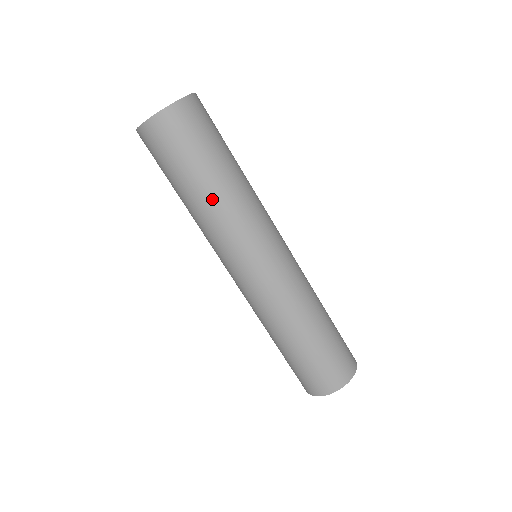
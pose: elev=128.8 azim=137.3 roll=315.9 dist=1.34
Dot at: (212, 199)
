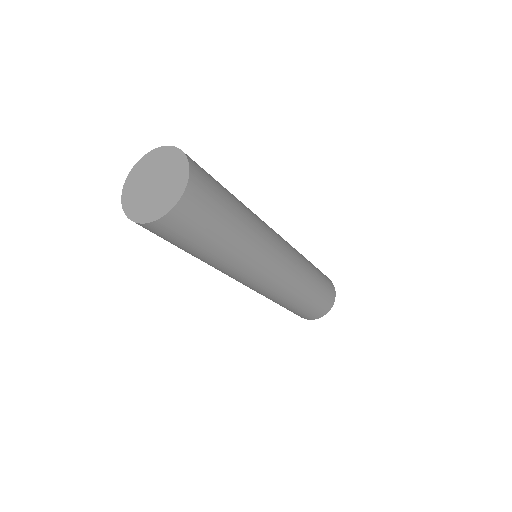
Dot at: (211, 262)
